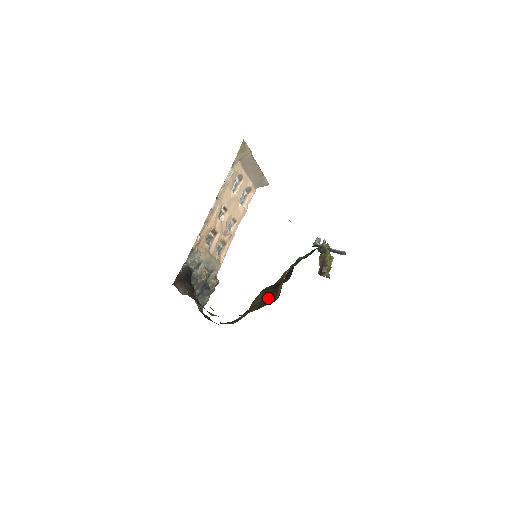
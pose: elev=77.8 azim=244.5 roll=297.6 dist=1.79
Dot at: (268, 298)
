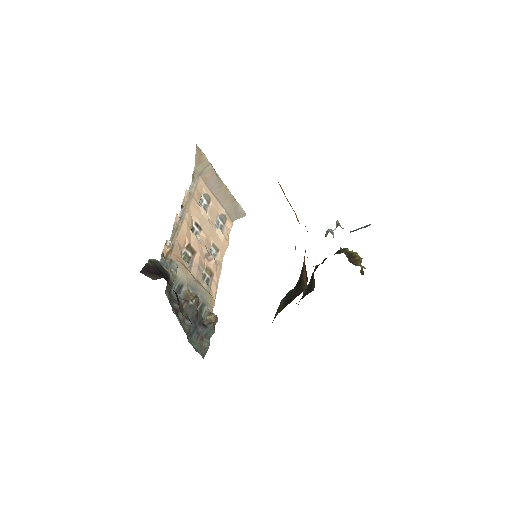
Dot at: (293, 296)
